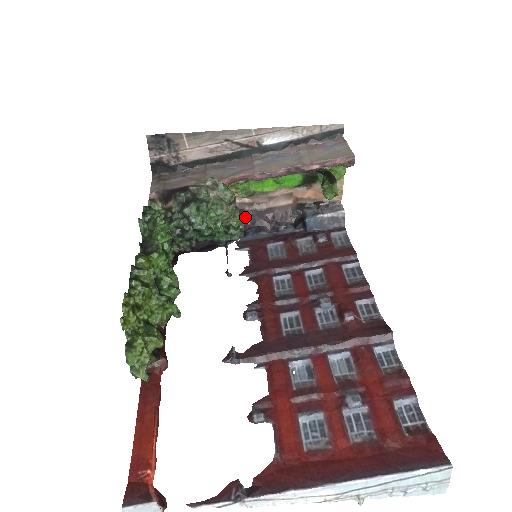
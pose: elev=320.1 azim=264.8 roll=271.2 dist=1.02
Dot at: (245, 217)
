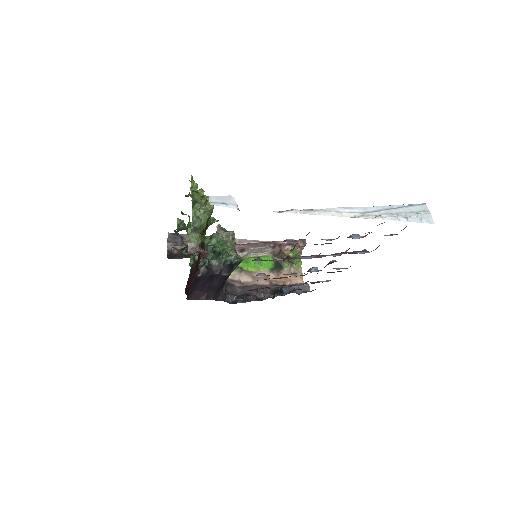
Dot at: (235, 292)
